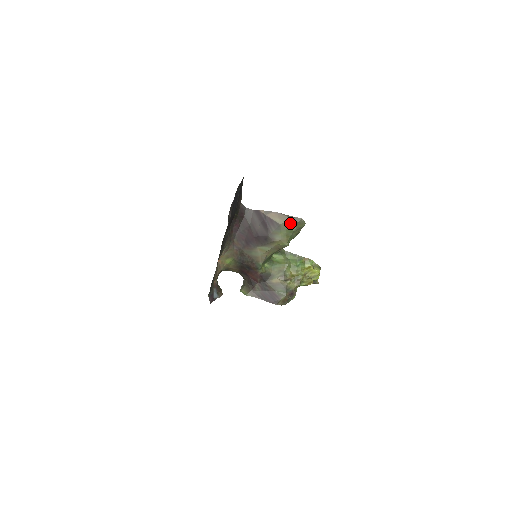
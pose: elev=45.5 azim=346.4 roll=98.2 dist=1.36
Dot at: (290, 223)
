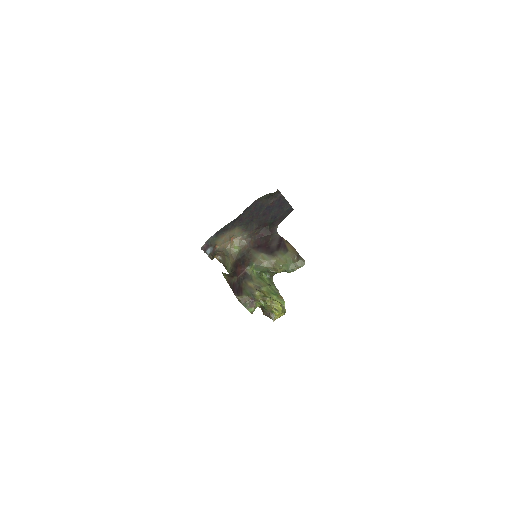
Dot at: (295, 257)
